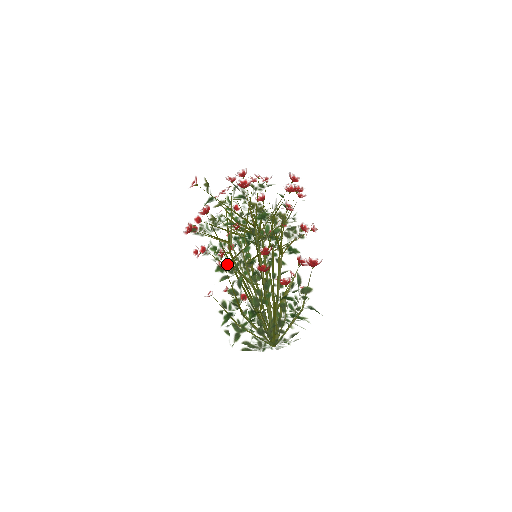
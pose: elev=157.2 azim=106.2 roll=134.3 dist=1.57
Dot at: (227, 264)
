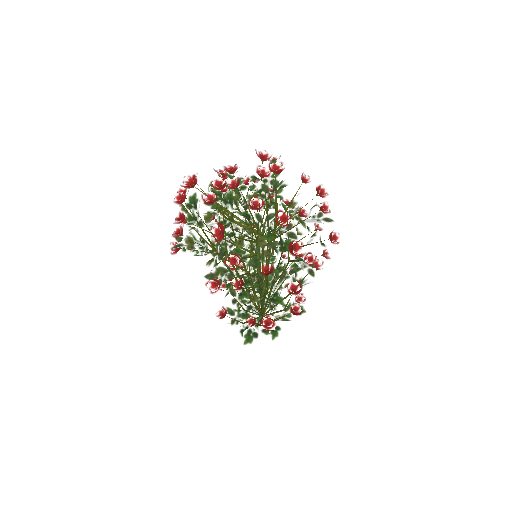
Dot at: (269, 321)
